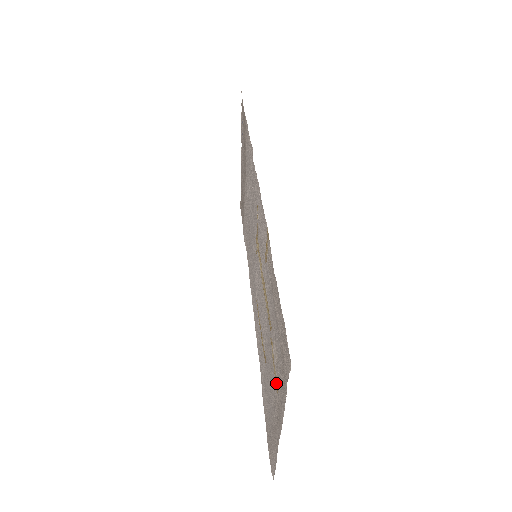
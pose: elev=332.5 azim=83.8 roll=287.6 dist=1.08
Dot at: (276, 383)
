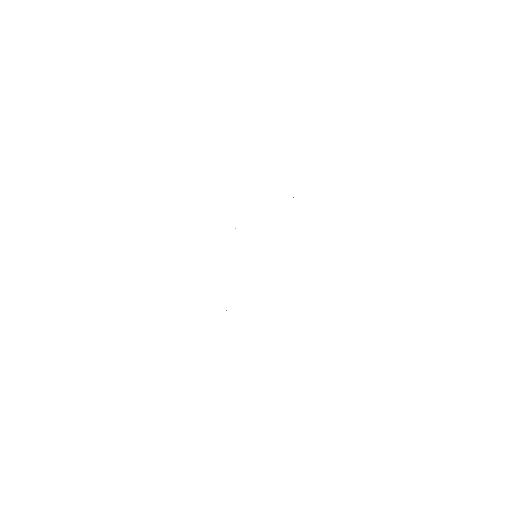
Dot at: occluded
